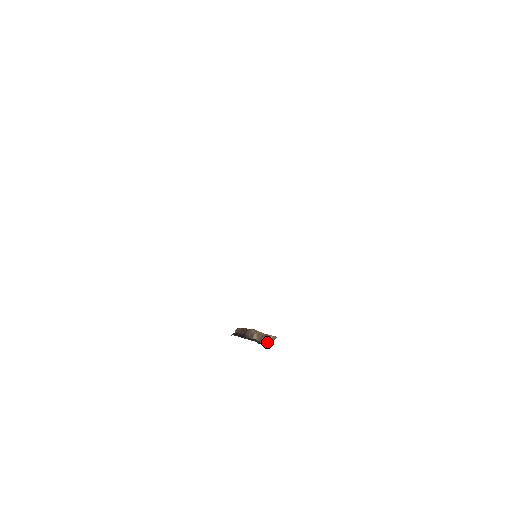
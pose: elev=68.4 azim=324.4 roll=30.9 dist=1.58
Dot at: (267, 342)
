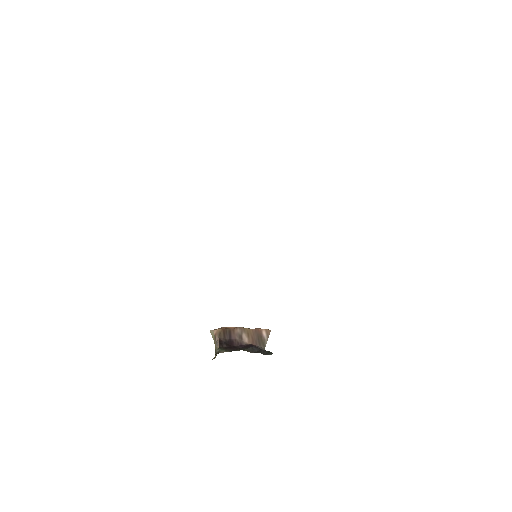
Dot at: (263, 341)
